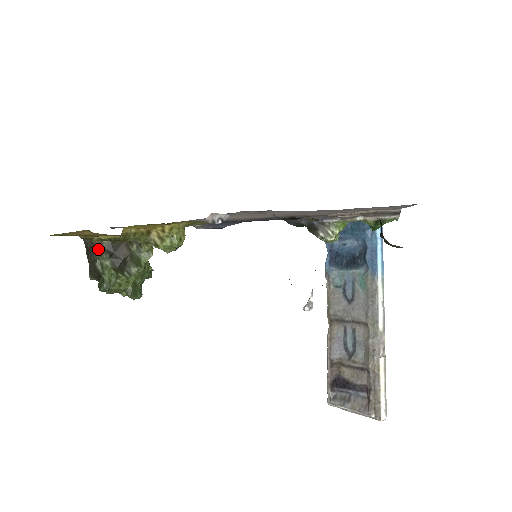
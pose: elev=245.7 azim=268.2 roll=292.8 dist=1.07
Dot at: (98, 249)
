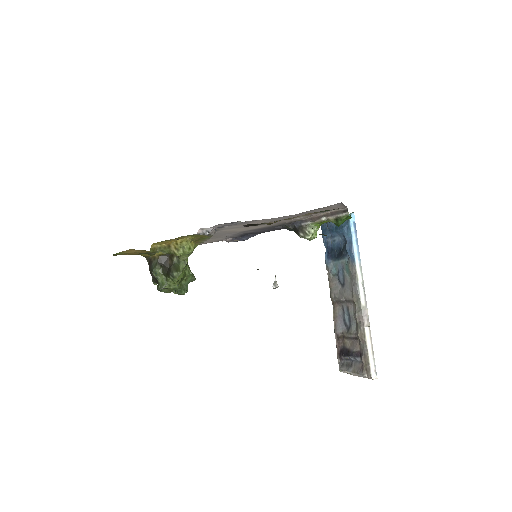
Dot at: (153, 262)
